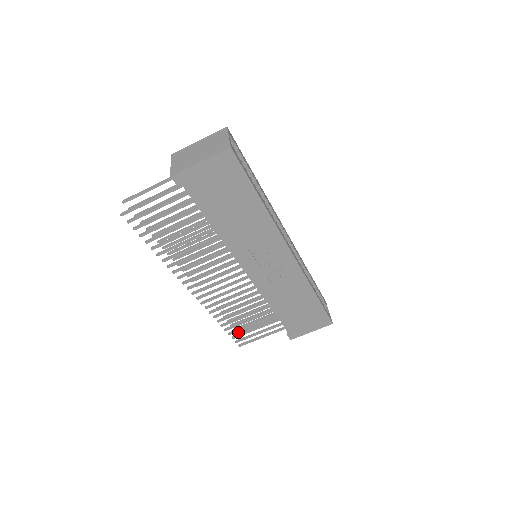
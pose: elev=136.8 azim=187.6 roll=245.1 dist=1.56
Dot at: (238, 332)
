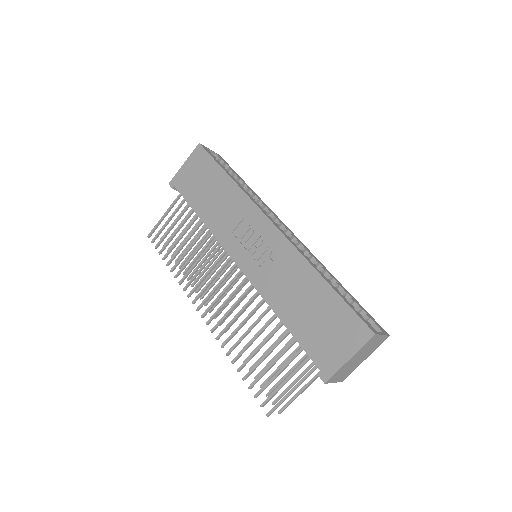
Dot at: (279, 410)
